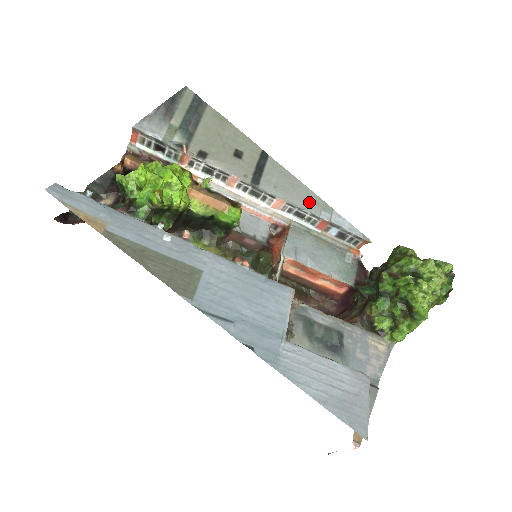
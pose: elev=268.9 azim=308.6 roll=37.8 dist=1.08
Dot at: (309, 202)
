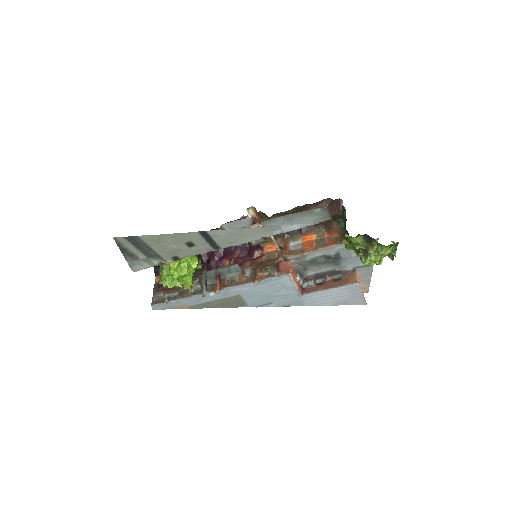
Dot at: (259, 234)
